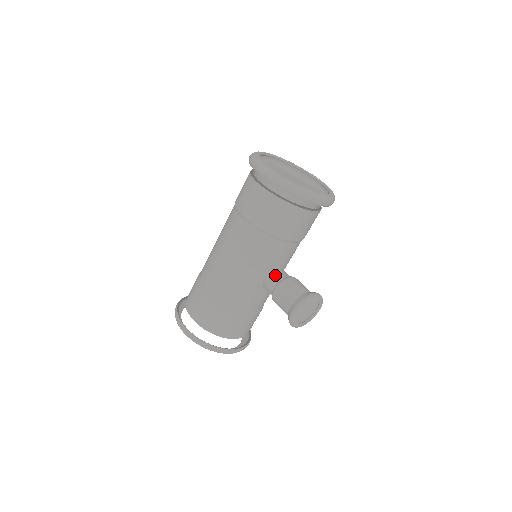
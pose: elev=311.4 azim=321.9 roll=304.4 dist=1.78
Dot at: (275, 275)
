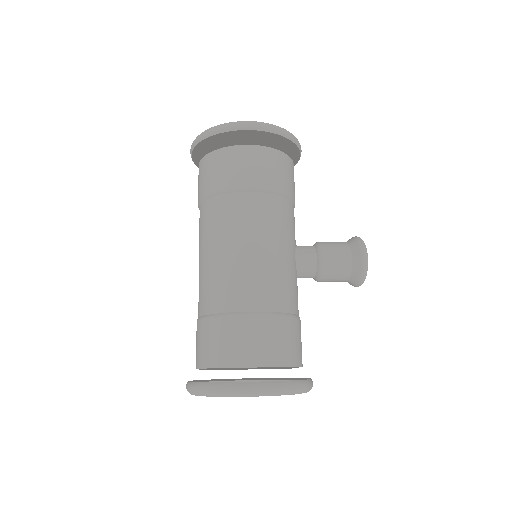
Dot at: (304, 248)
